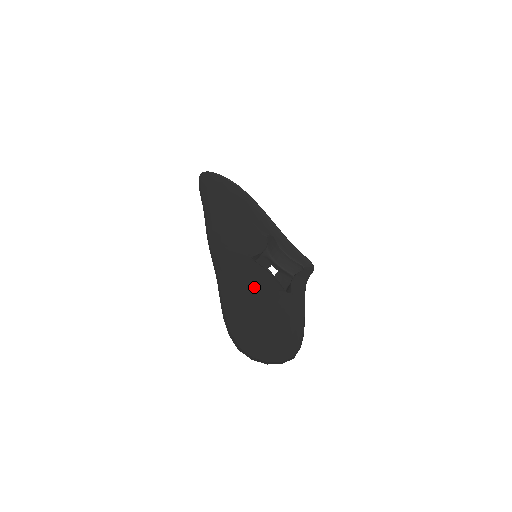
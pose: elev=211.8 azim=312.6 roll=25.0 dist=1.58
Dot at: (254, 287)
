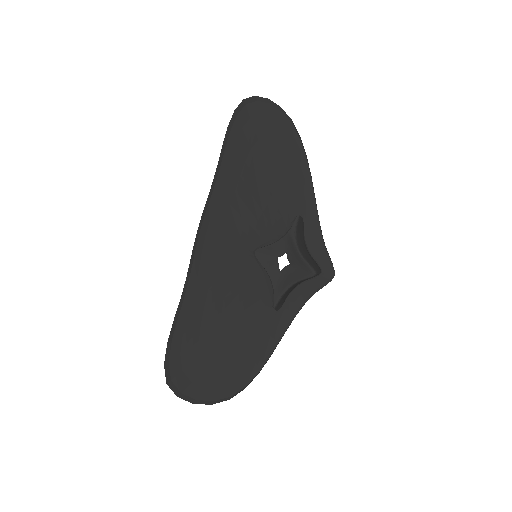
Dot at: (232, 299)
